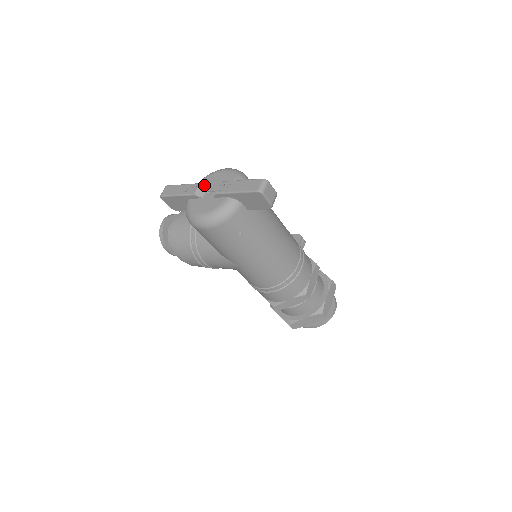
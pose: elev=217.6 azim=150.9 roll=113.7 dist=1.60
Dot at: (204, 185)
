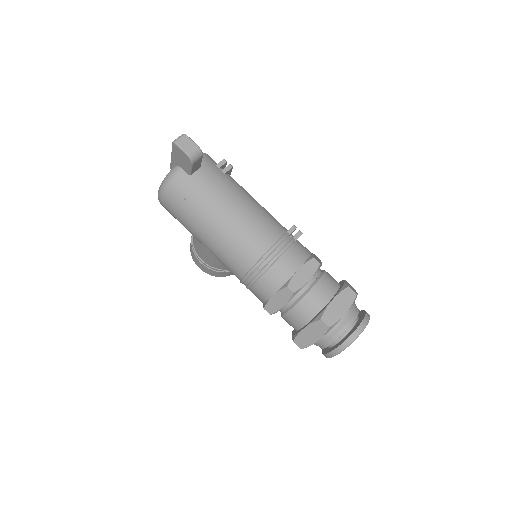
Dot at: occluded
